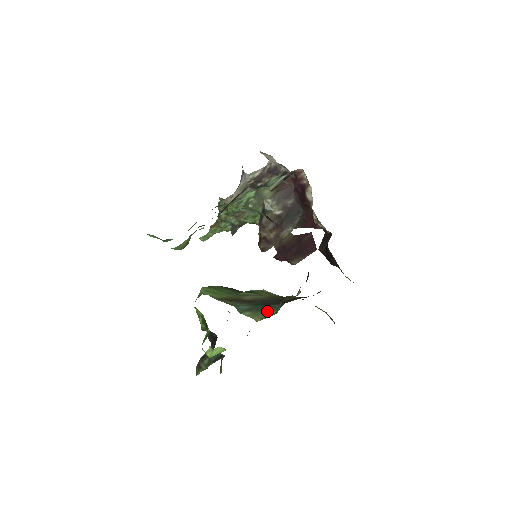
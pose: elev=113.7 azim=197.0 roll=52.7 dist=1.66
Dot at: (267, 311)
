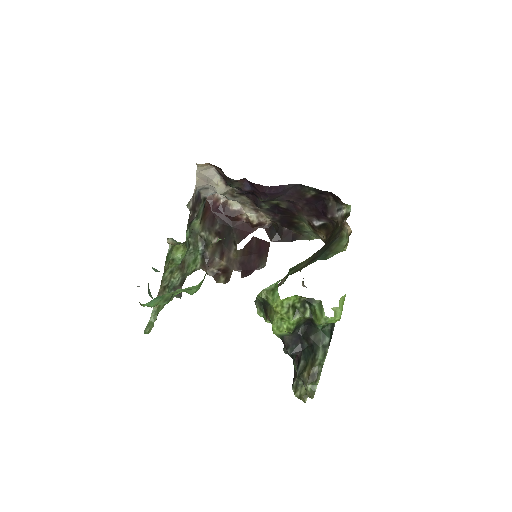
Dot at: (339, 244)
